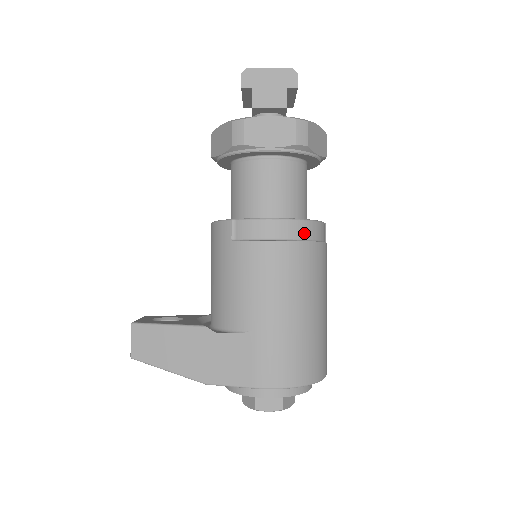
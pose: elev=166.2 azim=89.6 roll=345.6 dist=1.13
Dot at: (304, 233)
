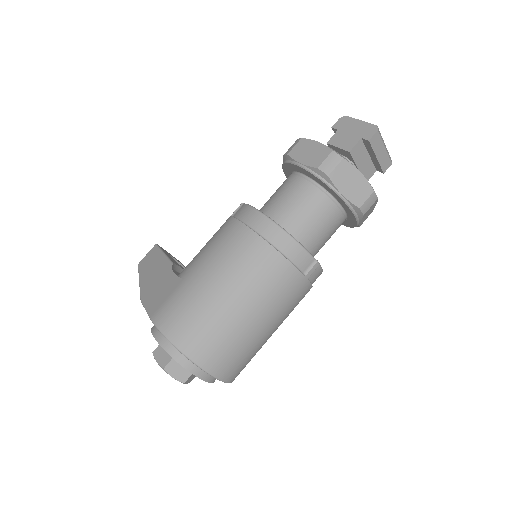
Dot at: (273, 237)
